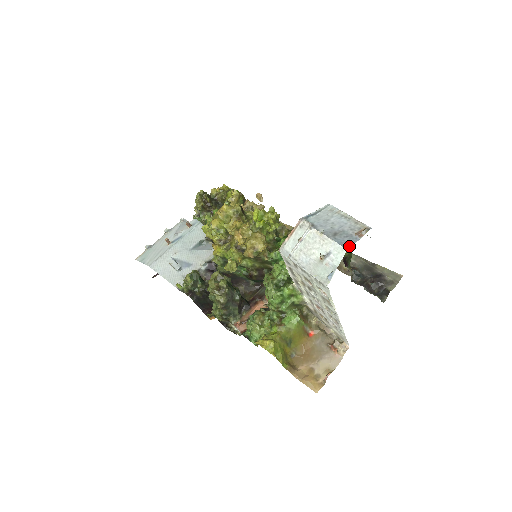
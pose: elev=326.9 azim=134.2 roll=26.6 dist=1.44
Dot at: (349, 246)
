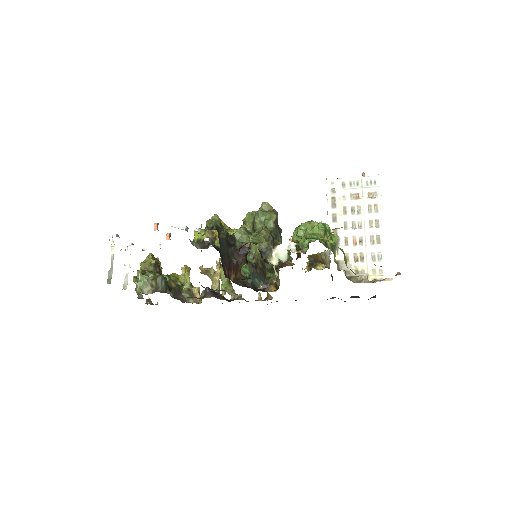
Dot at: occluded
